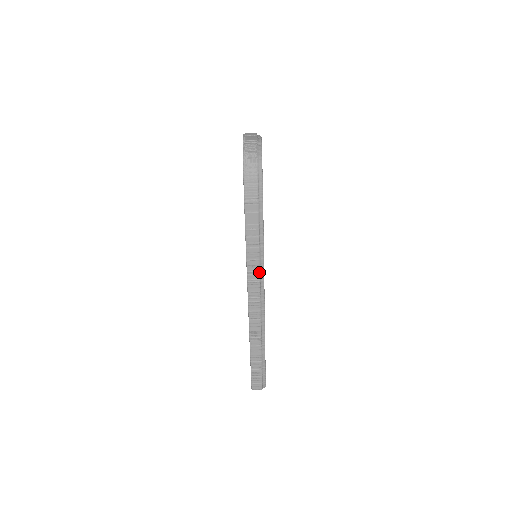
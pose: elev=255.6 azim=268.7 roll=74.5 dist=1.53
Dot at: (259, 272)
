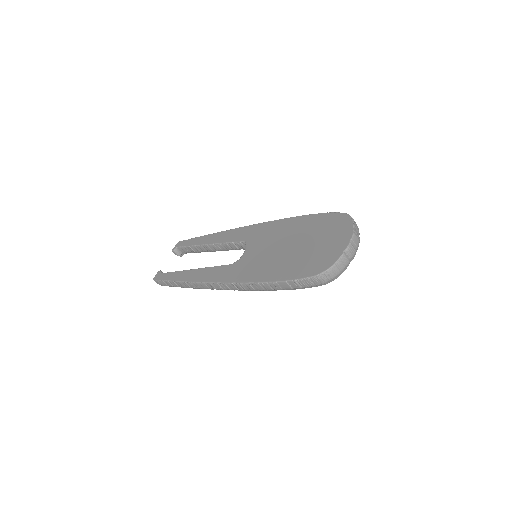
Dot at: (246, 290)
